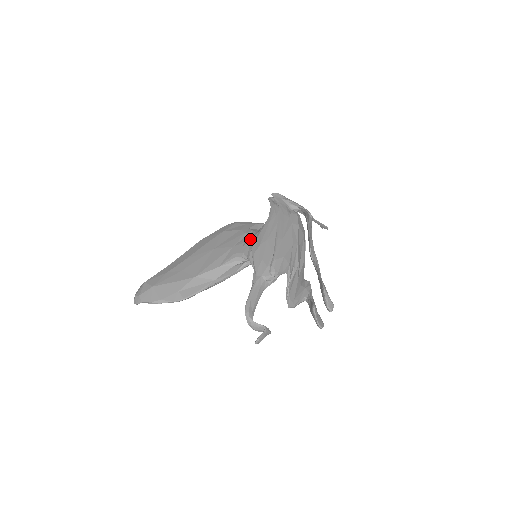
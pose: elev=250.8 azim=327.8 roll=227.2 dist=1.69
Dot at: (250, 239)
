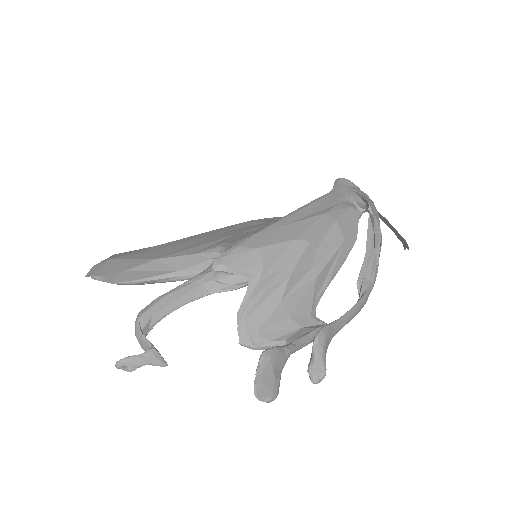
Dot at: occluded
